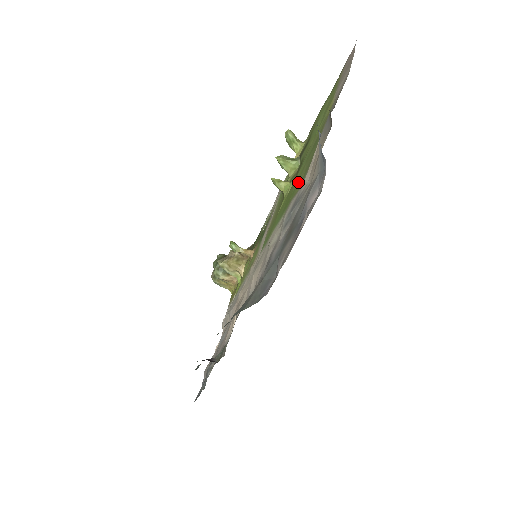
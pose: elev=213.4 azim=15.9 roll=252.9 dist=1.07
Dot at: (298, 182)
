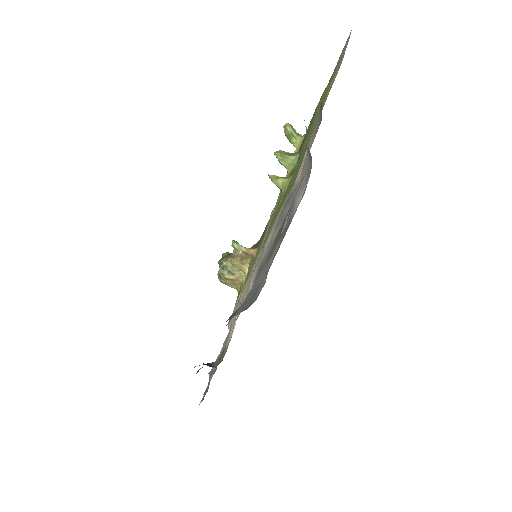
Dot at: (293, 179)
